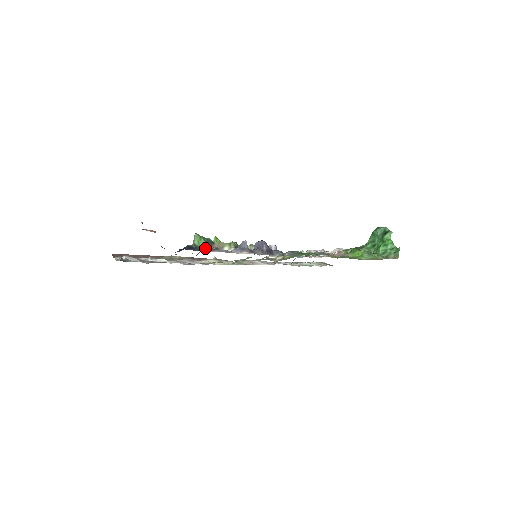
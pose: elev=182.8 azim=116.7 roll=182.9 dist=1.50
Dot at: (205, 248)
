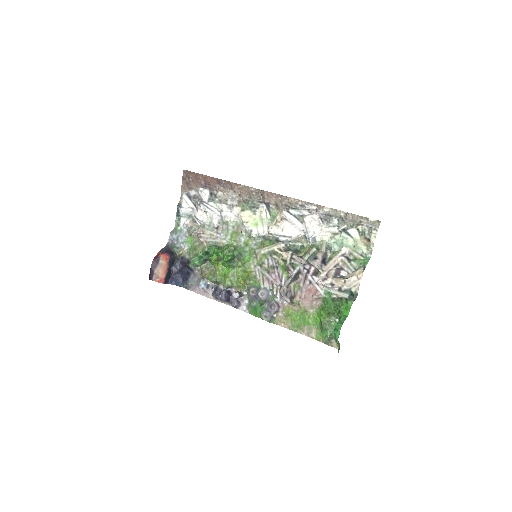
Dot at: (200, 268)
